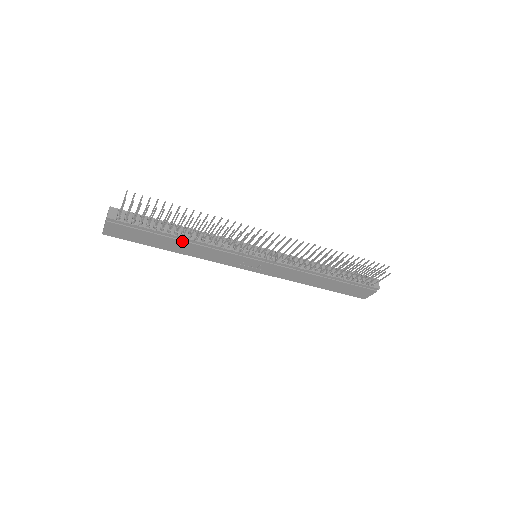
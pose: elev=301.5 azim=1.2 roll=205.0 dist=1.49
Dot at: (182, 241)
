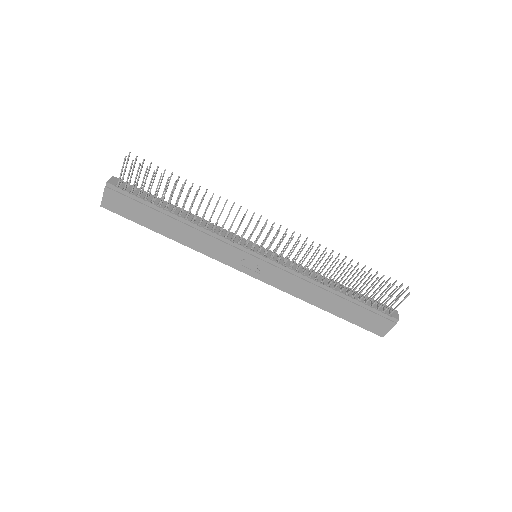
Dot at: (178, 221)
